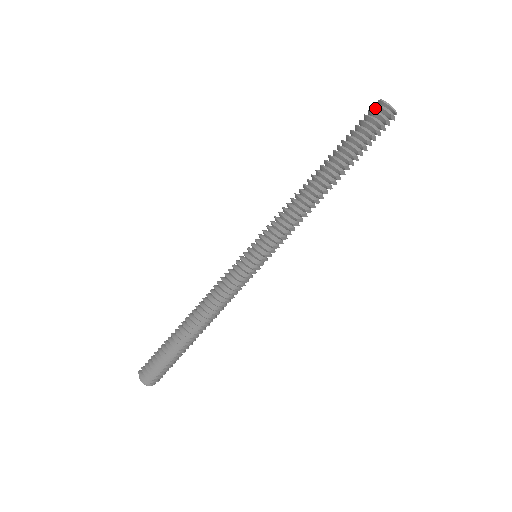
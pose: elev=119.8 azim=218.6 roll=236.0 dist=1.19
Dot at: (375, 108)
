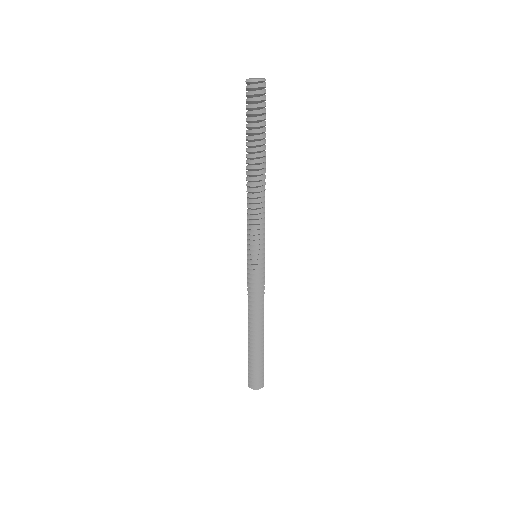
Dot at: (250, 90)
